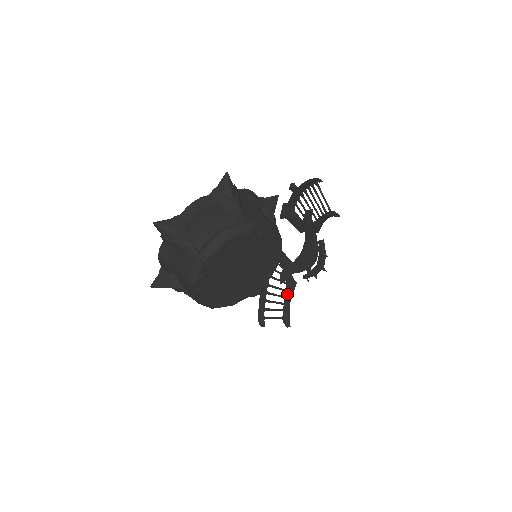
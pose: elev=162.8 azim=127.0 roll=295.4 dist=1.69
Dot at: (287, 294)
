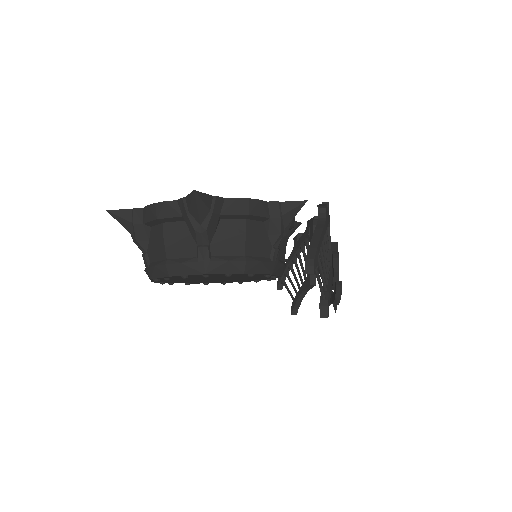
Dot at: (303, 286)
